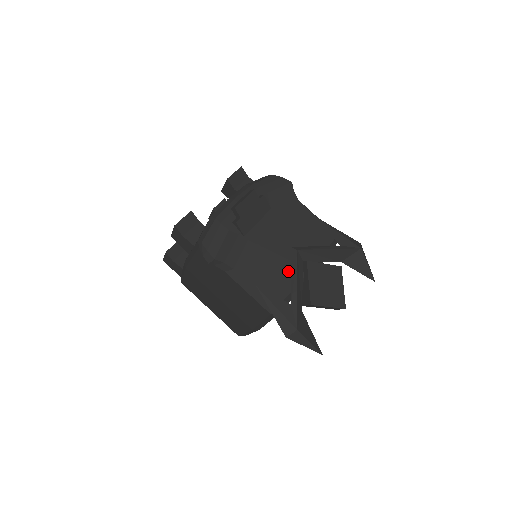
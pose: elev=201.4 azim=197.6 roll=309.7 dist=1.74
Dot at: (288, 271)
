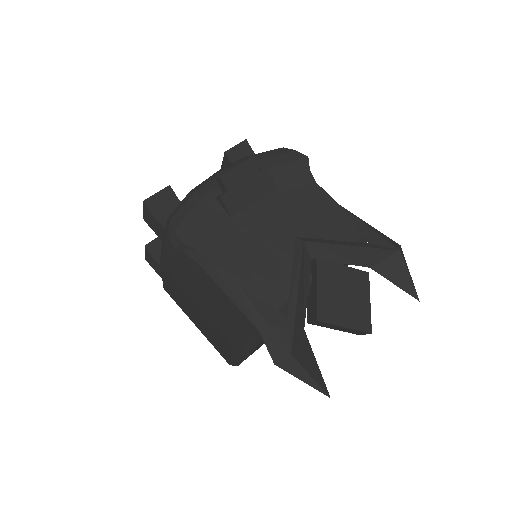
Dot at: (289, 270)
